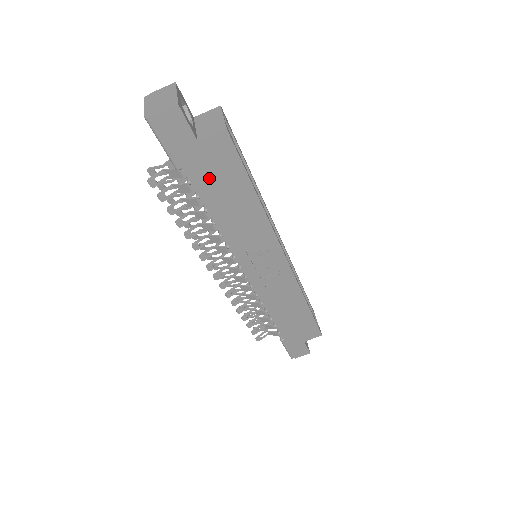
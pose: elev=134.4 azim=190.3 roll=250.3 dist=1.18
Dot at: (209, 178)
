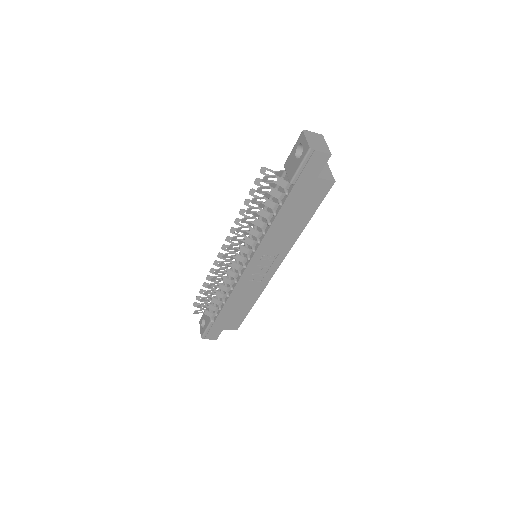
Dot at: (299, 199)
